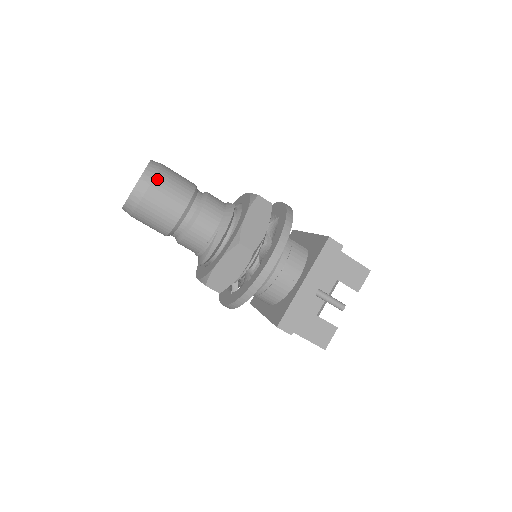
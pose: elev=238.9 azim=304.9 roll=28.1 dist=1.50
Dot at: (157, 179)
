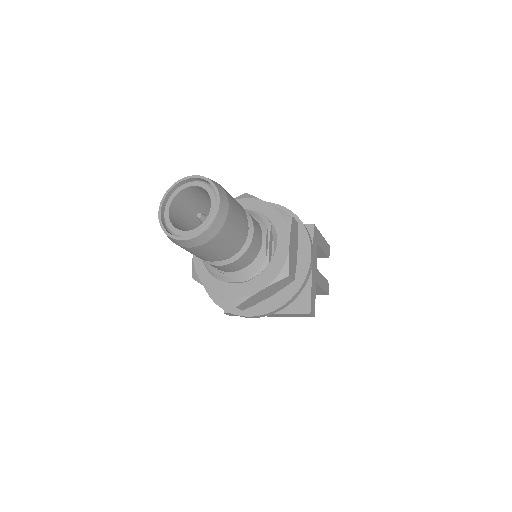
Dot at: (207, 244)
